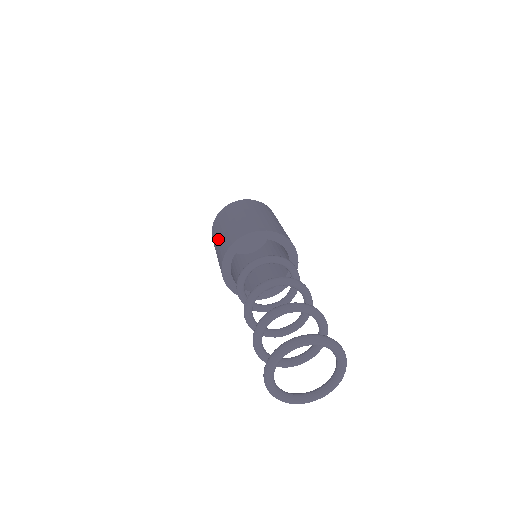
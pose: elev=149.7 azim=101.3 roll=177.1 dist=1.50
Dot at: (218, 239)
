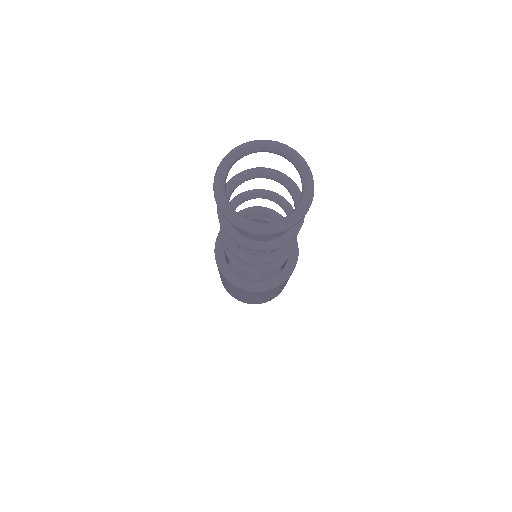
Dot at: occluded
